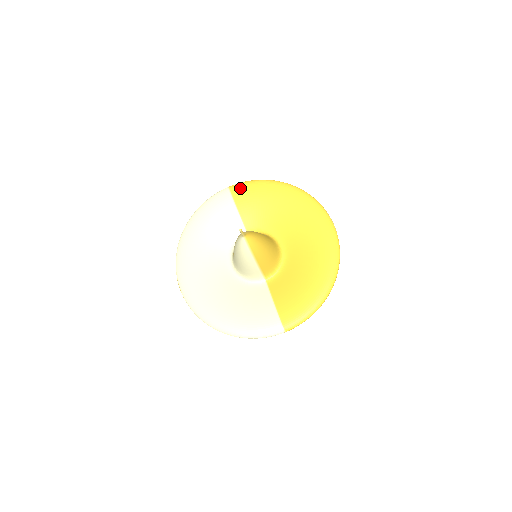
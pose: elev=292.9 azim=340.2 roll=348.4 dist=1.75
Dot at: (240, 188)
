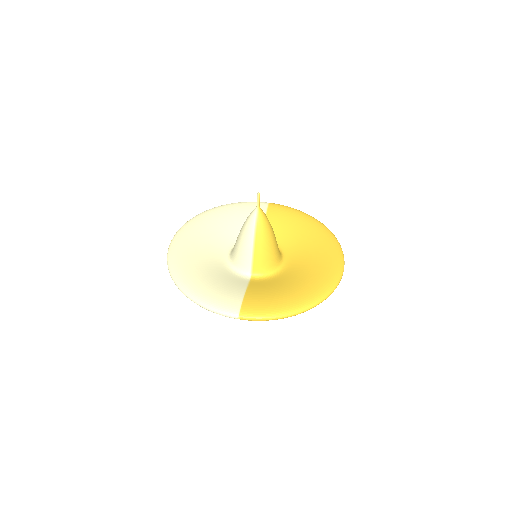
Dot at: (278, 206)
